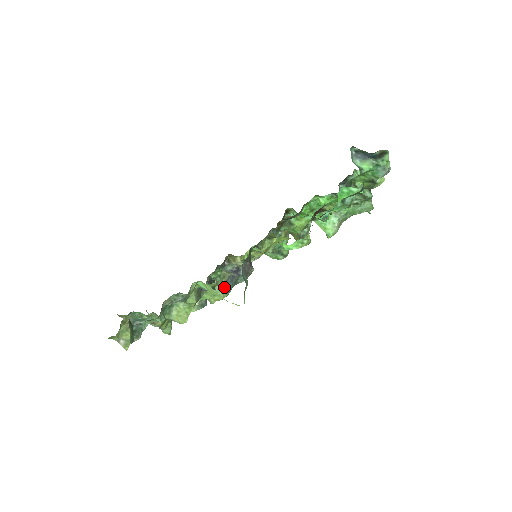
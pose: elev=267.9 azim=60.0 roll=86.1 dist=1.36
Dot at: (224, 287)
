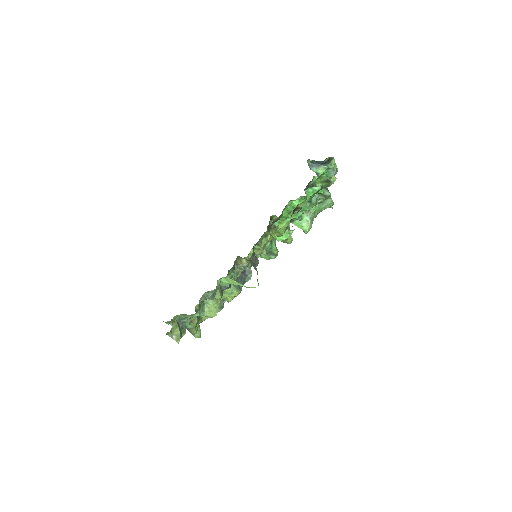
Dot at: (237, 286)
